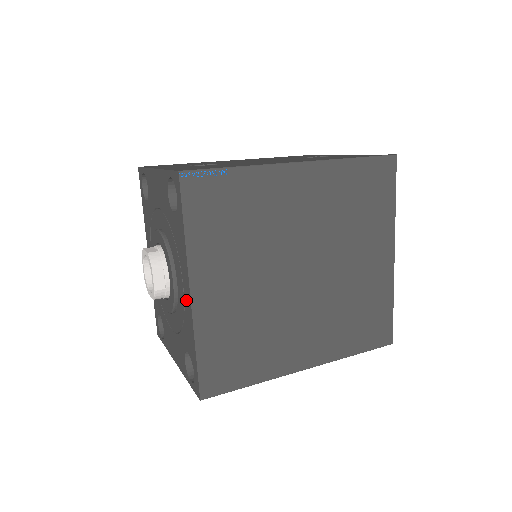
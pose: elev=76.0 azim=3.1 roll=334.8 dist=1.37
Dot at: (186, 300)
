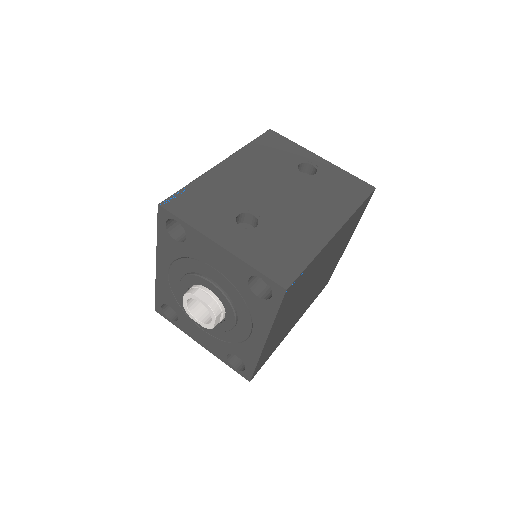
Dot at: (254, 340)
